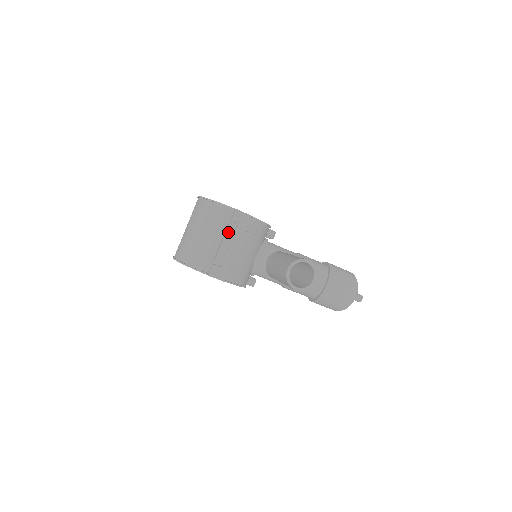
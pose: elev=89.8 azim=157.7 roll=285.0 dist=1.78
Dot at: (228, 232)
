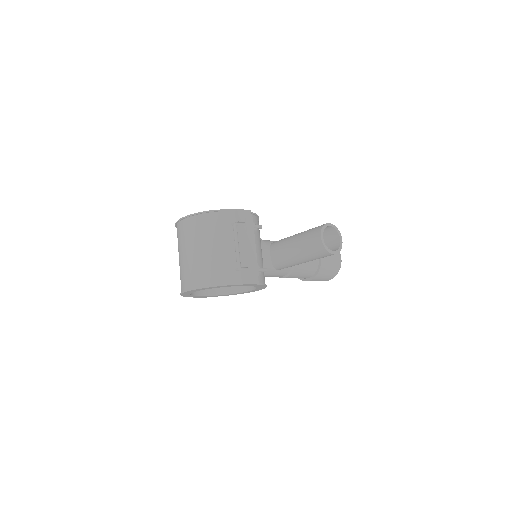
Dot at: (241, 234)
